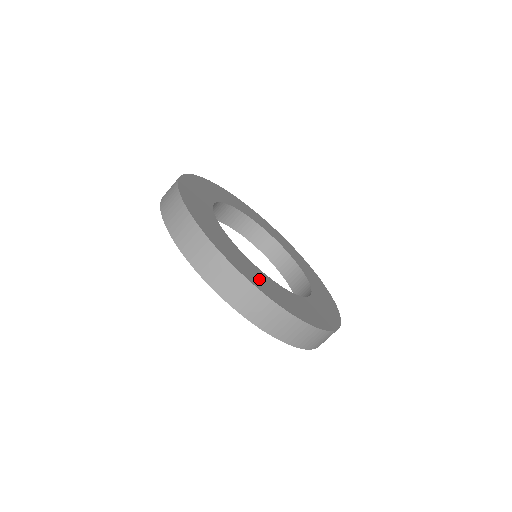
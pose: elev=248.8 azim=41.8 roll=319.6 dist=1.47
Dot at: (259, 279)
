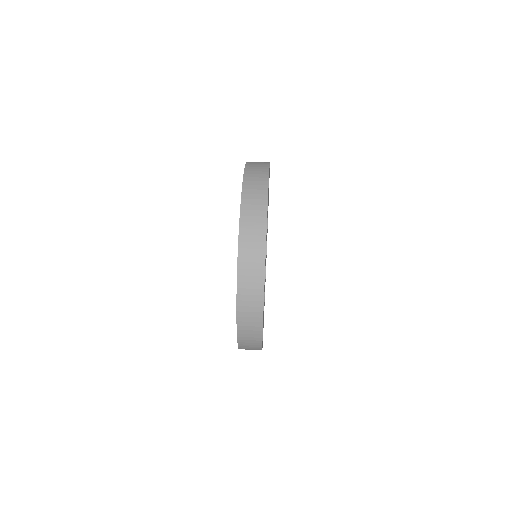
Dot at: occluded
